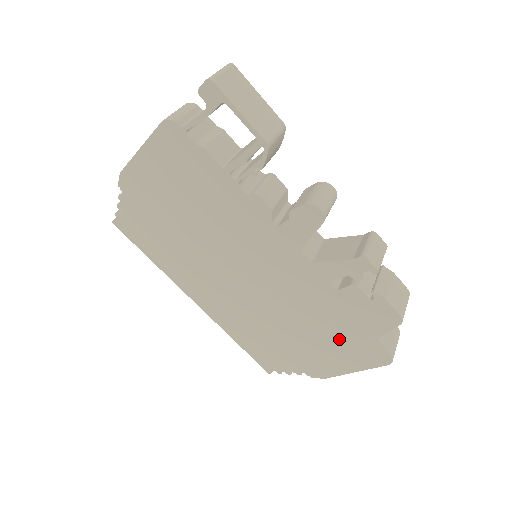
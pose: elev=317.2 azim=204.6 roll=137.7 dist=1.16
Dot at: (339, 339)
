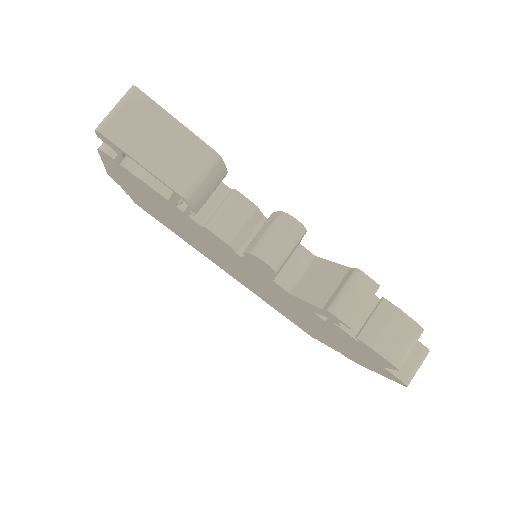
Dot at: (351, 349)
